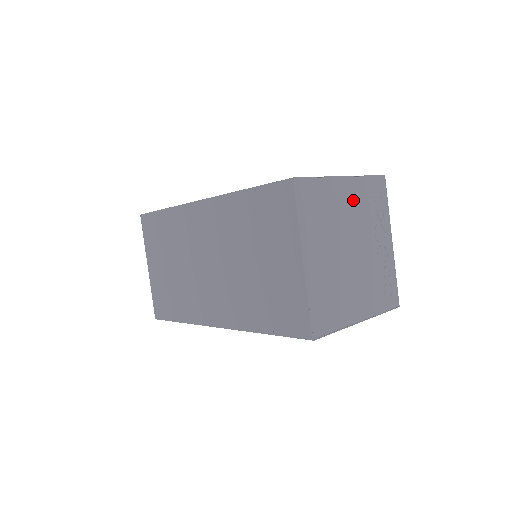
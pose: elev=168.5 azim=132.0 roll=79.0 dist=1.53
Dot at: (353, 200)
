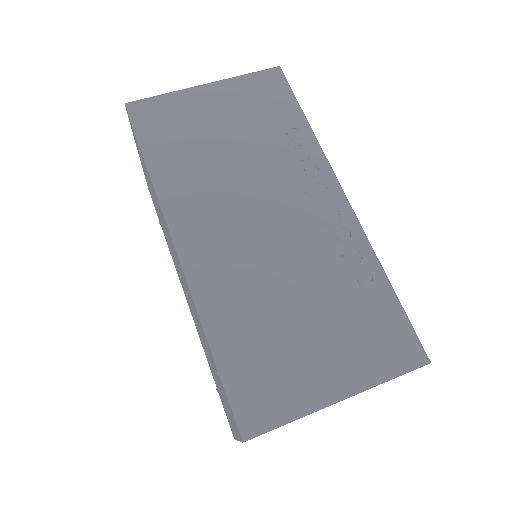
Dot at: occluded
